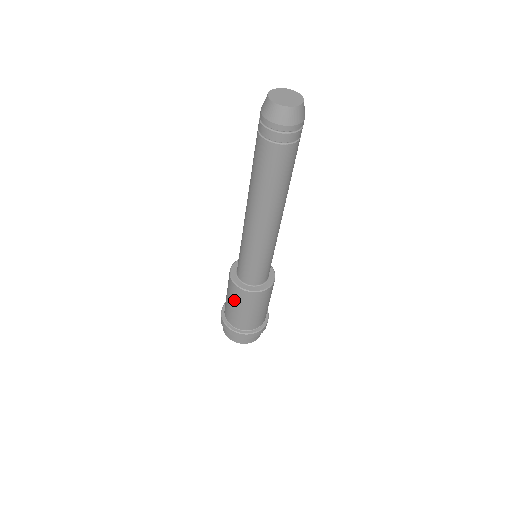
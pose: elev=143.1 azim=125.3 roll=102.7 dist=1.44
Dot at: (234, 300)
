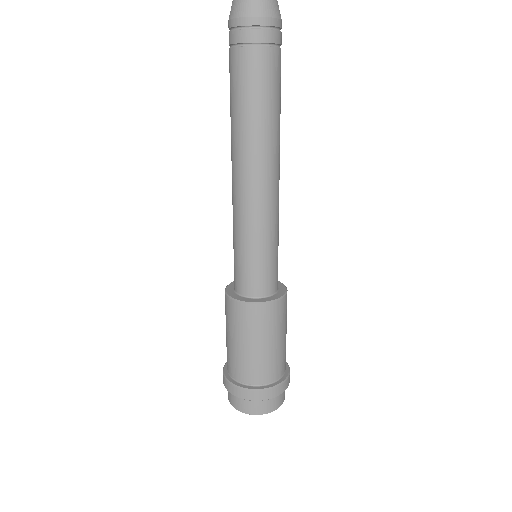
Dot at: (226, 321)
